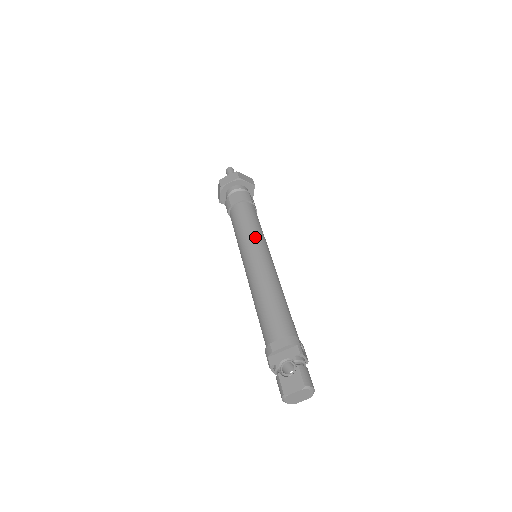
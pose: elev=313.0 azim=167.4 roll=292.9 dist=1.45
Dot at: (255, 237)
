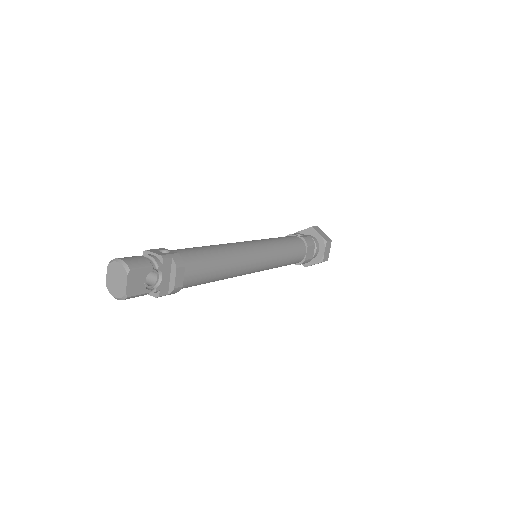
Dot at: occluded
